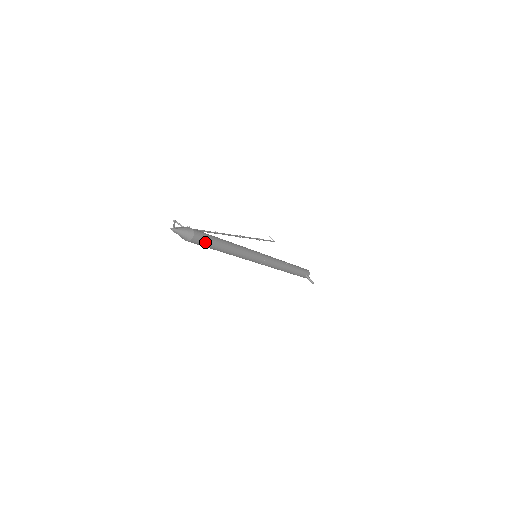
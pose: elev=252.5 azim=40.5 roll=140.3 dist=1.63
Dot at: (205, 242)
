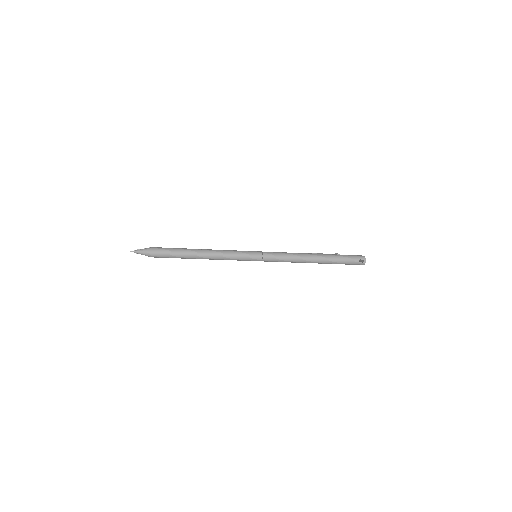
Dot at: (168, 253)
